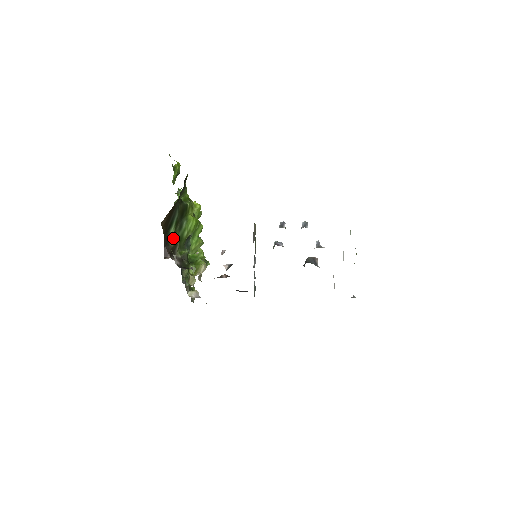
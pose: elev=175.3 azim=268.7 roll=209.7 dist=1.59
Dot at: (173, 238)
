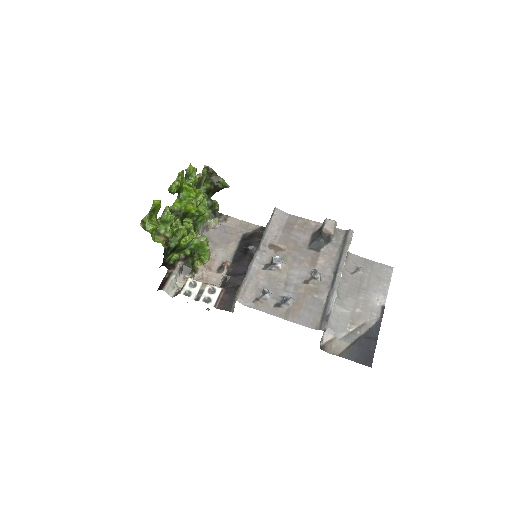
Dot at: (172, 255)
